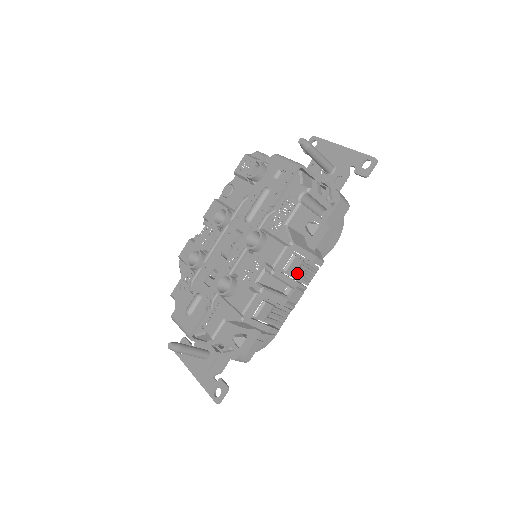
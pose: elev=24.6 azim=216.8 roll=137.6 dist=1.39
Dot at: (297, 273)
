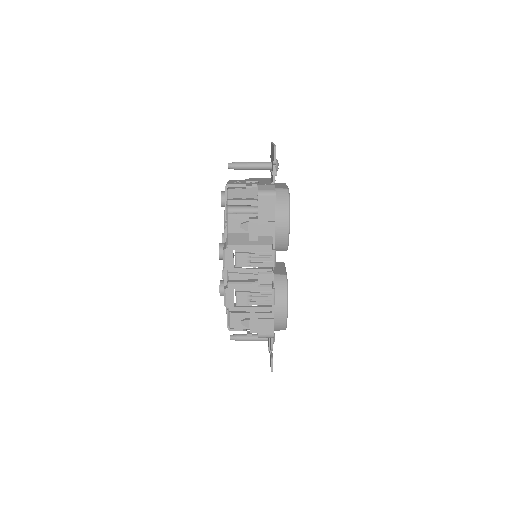
Dot at: (250, 263)
